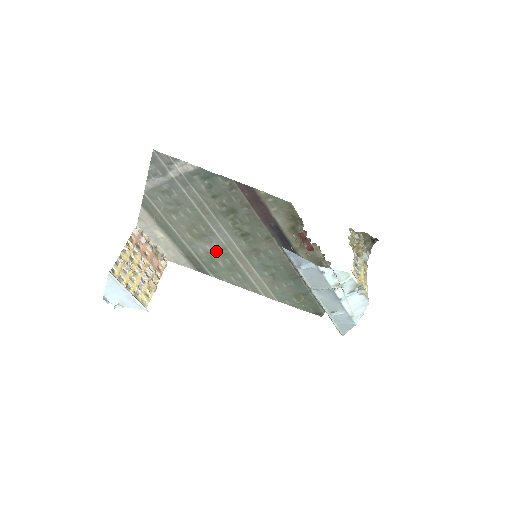
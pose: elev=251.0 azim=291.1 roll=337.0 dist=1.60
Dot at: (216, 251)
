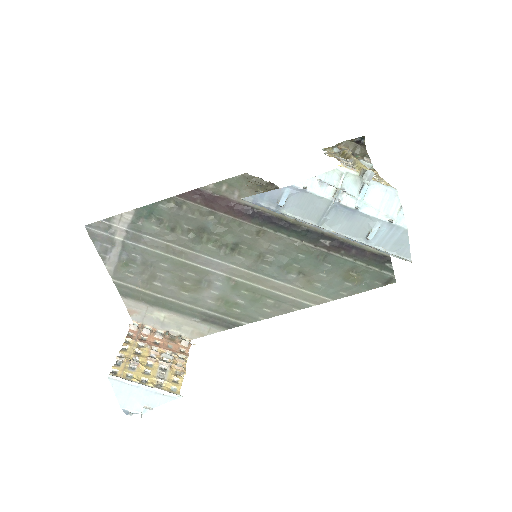
Dot at: (224, 290)
